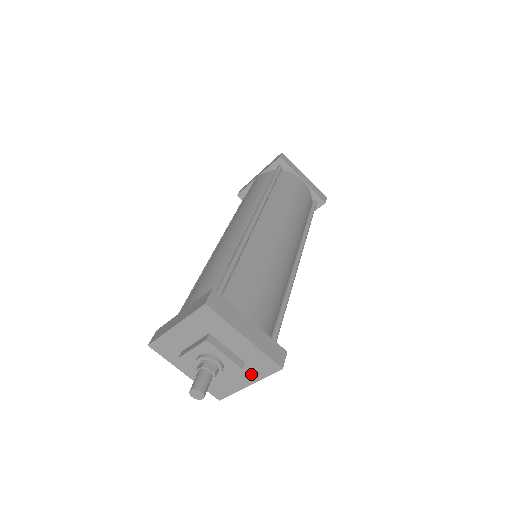
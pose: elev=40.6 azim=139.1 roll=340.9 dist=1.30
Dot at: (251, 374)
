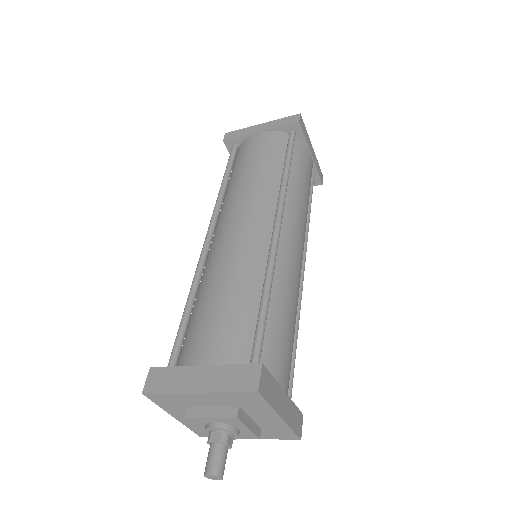
Dot at: occluded
